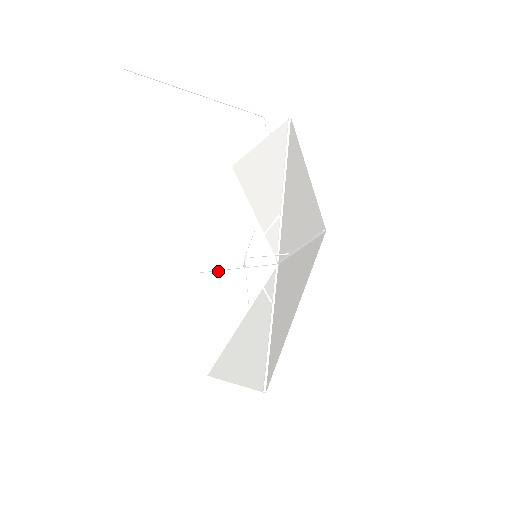
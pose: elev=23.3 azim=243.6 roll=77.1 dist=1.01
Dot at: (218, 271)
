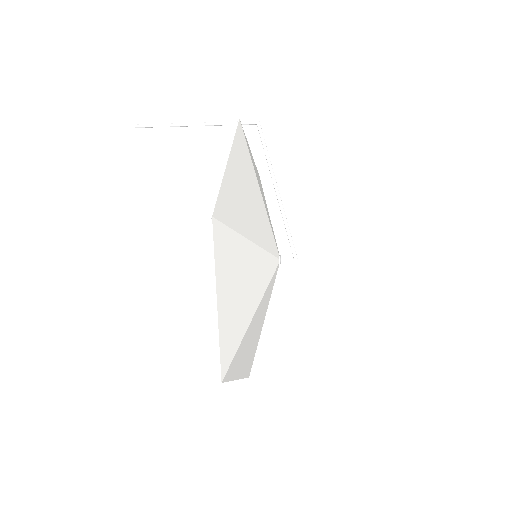
Dot at: occluded
